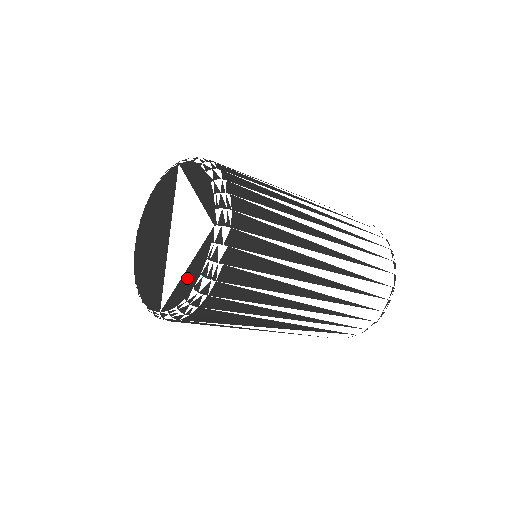
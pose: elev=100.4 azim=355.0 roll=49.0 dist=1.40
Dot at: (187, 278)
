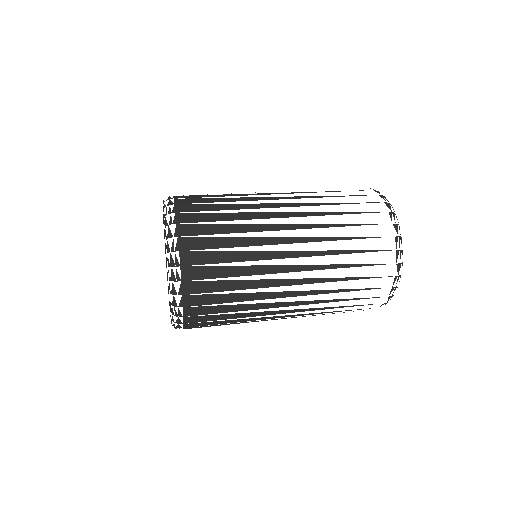
Dot at: (170, 308)
